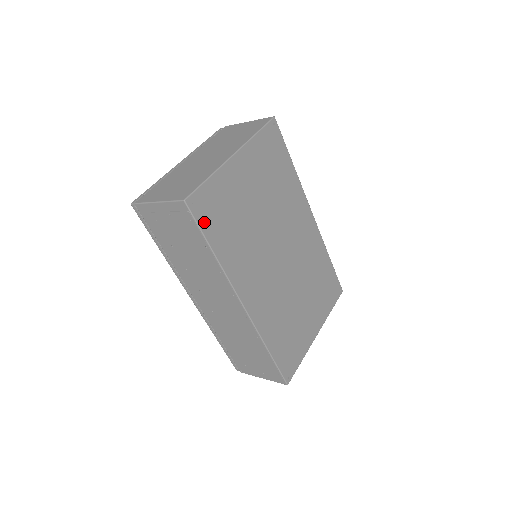
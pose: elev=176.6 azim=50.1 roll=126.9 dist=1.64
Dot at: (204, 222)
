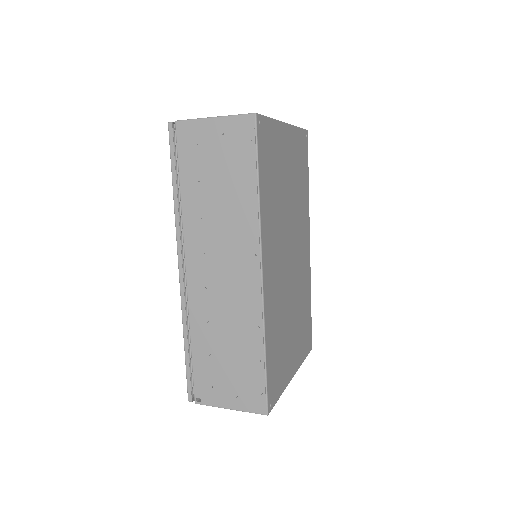
Dot at: (261, 151)
